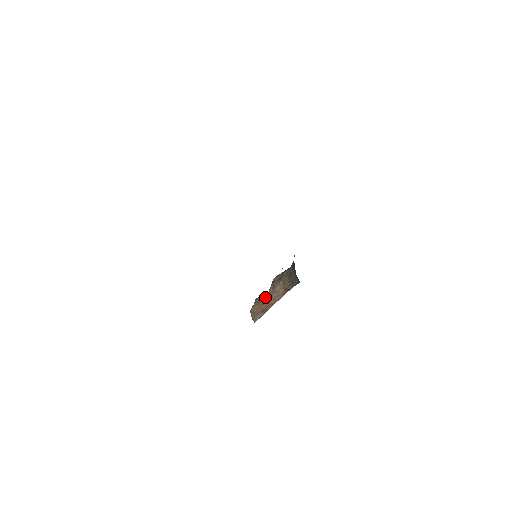
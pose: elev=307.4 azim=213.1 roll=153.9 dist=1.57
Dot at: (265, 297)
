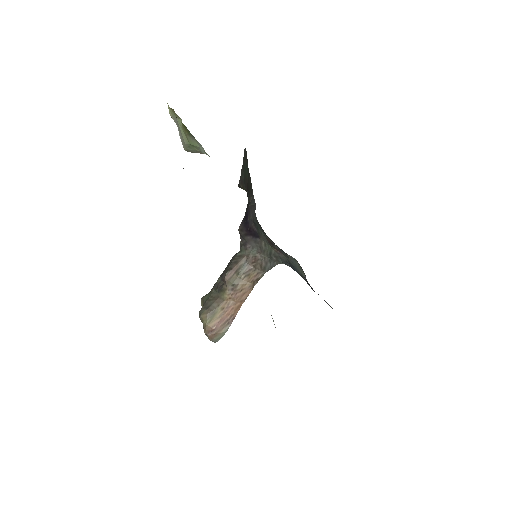
Dot at: (220, 305)
